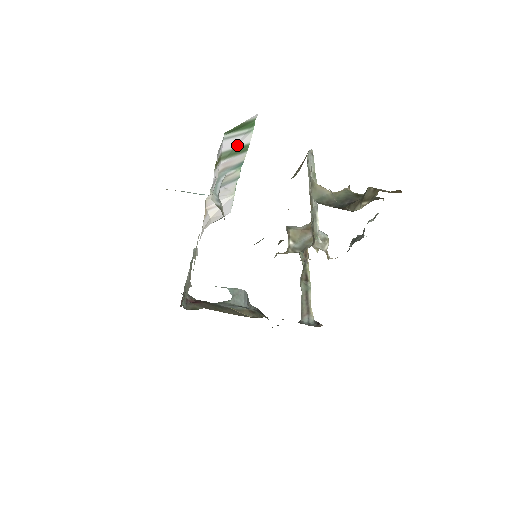
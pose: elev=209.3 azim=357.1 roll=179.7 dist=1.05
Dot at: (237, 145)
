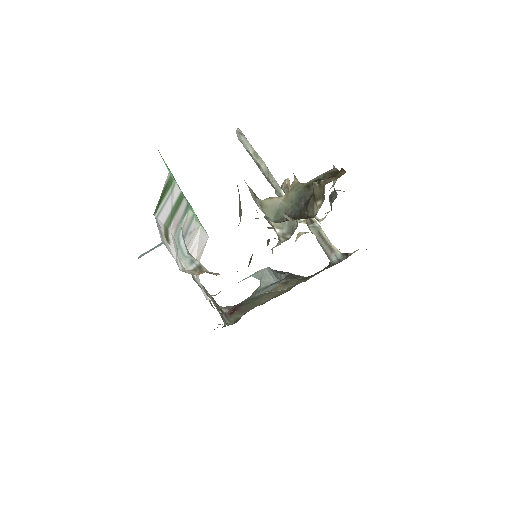
Dot at: (172, 205)
